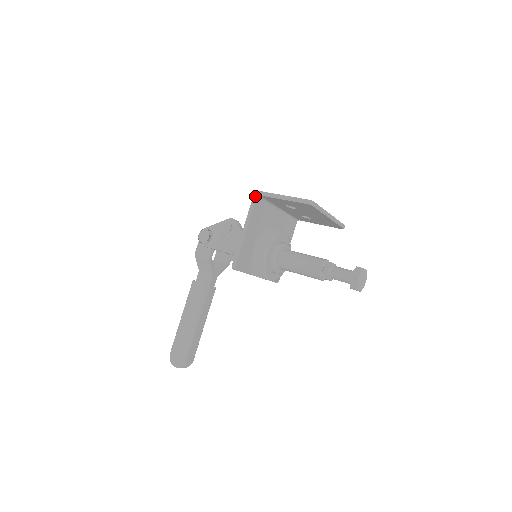
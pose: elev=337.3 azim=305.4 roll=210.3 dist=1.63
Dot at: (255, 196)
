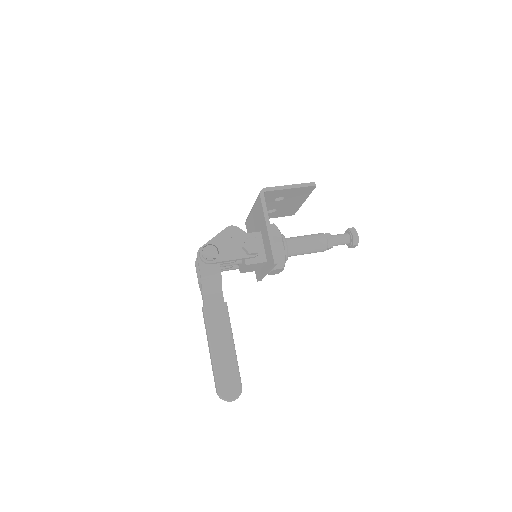
Dot at: (262, 193)
